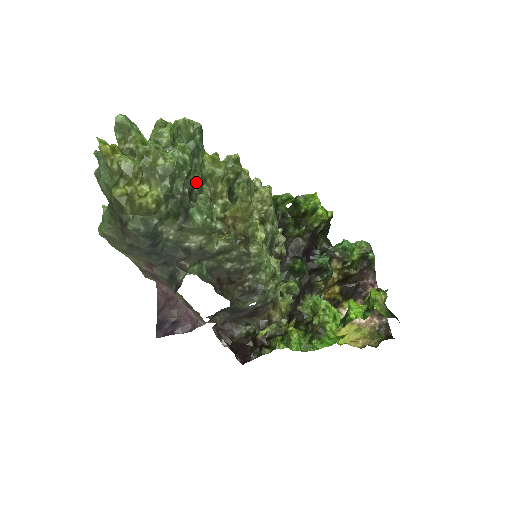
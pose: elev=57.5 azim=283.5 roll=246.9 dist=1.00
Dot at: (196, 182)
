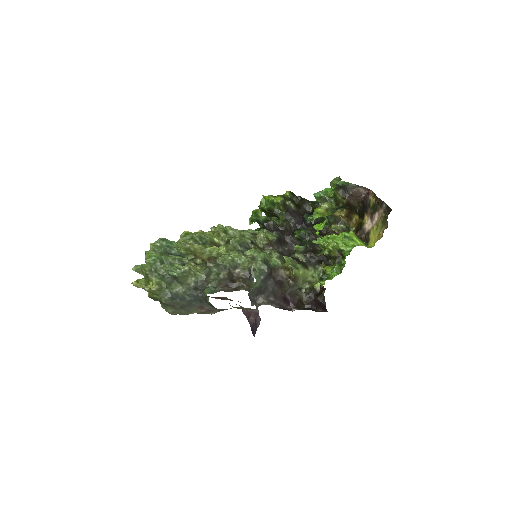
Dot at: (170, 261)
